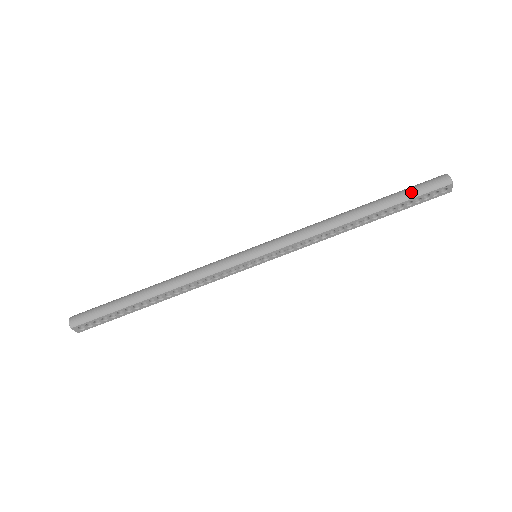
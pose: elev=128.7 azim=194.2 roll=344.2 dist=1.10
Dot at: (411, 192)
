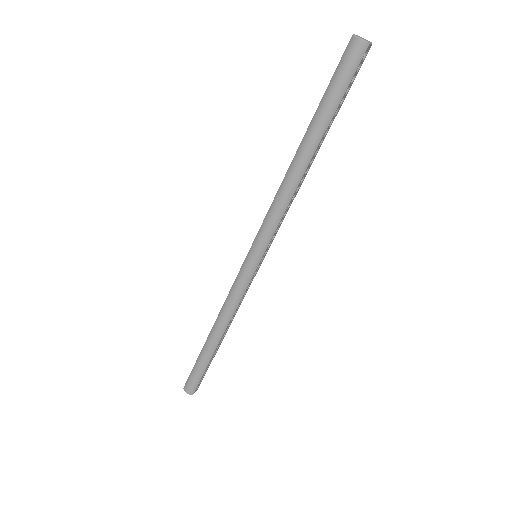
Dot at: (336, 93)
